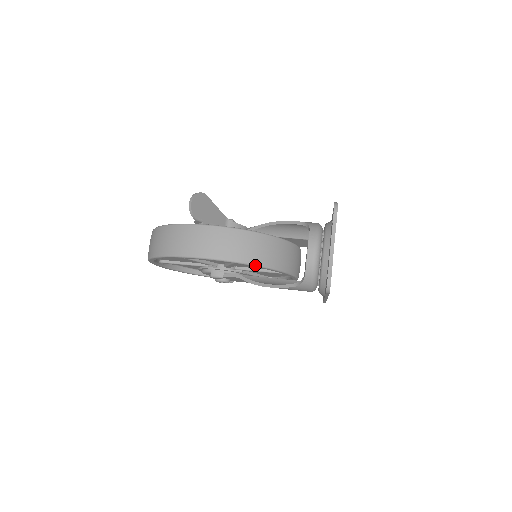
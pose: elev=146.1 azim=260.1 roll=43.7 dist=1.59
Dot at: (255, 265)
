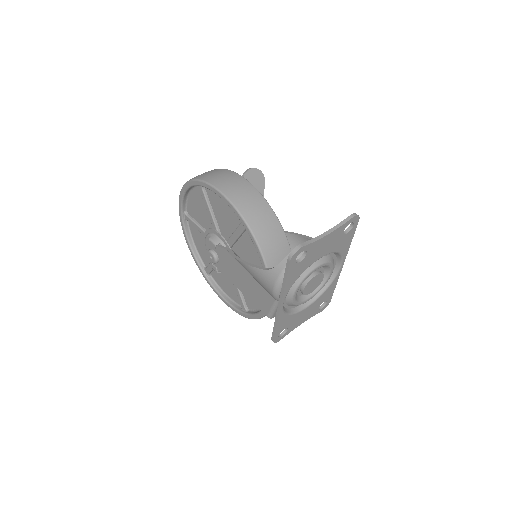
Dot at: (251, 231)
